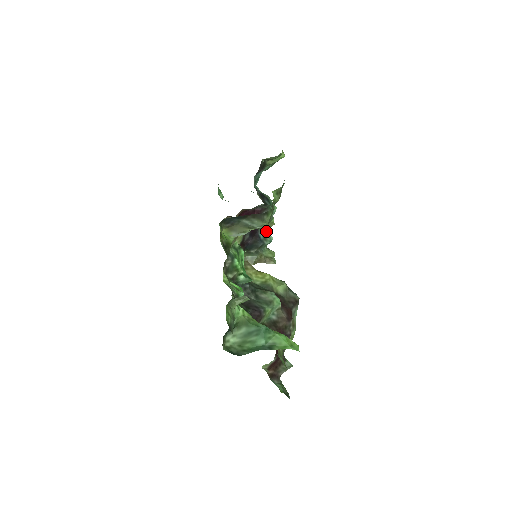
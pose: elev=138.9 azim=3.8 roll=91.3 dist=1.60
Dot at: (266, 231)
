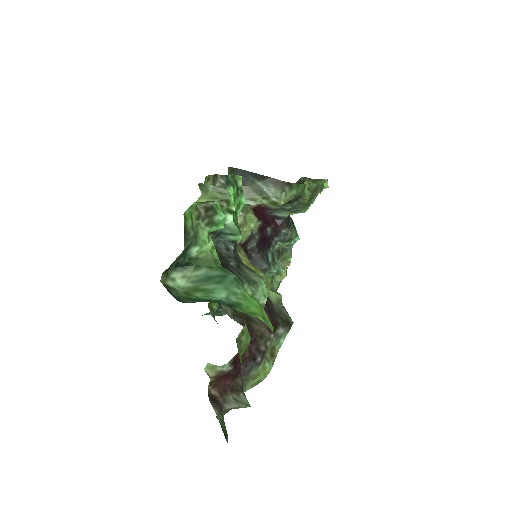
Dot at: (277, 260)
